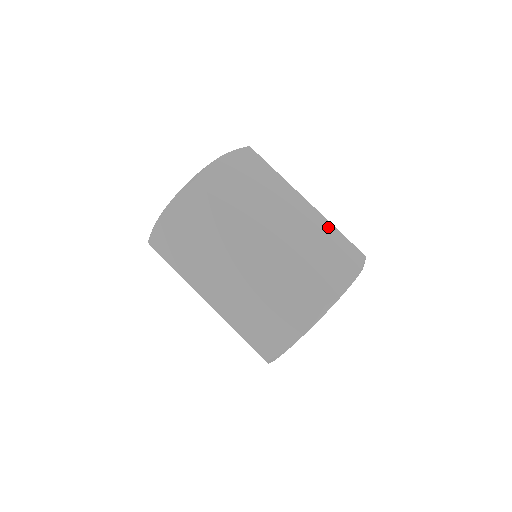
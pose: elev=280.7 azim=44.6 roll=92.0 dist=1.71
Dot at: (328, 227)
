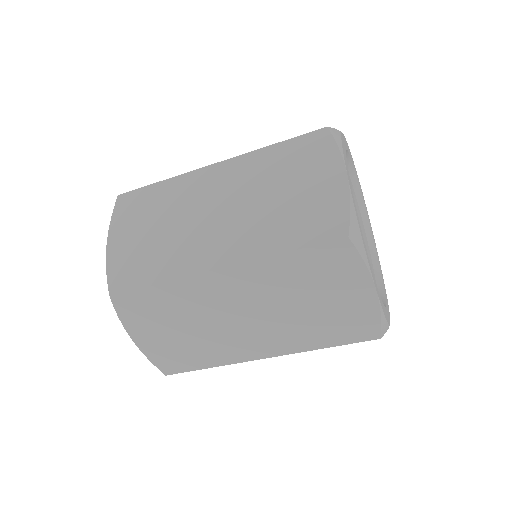
Dot at: occluded
